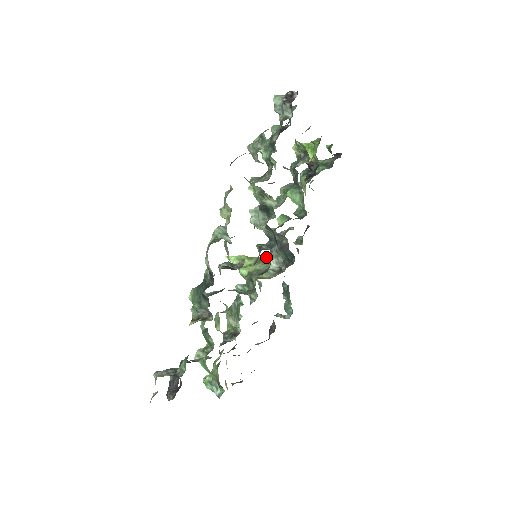
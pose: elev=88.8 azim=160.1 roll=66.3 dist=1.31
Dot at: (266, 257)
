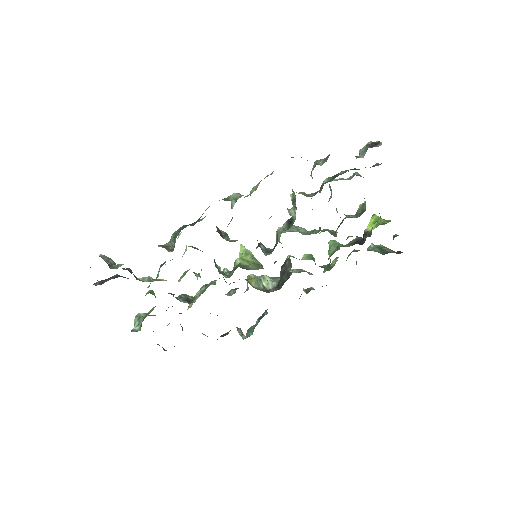
Dot at: (272, 277)
